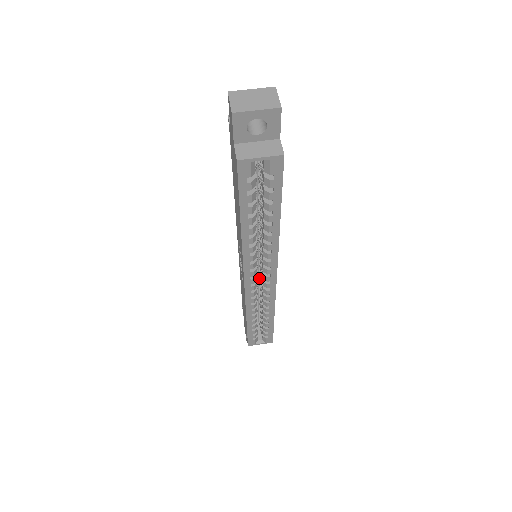
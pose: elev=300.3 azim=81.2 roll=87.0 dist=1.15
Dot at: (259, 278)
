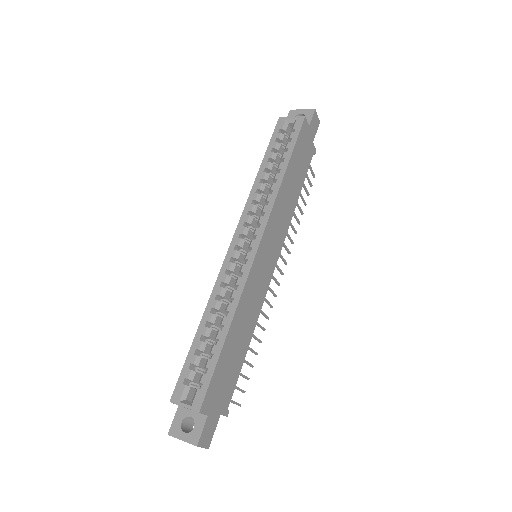
Dot at: occluded
